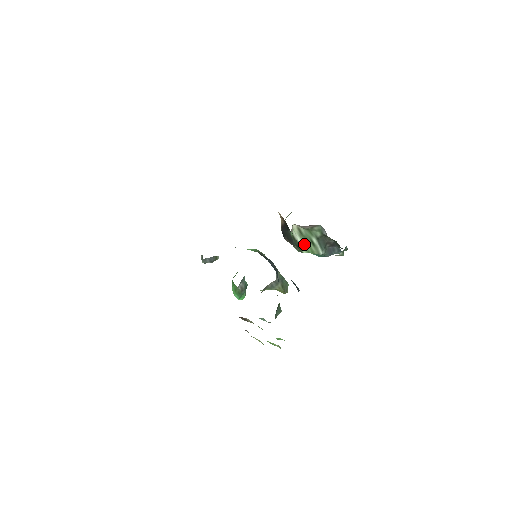
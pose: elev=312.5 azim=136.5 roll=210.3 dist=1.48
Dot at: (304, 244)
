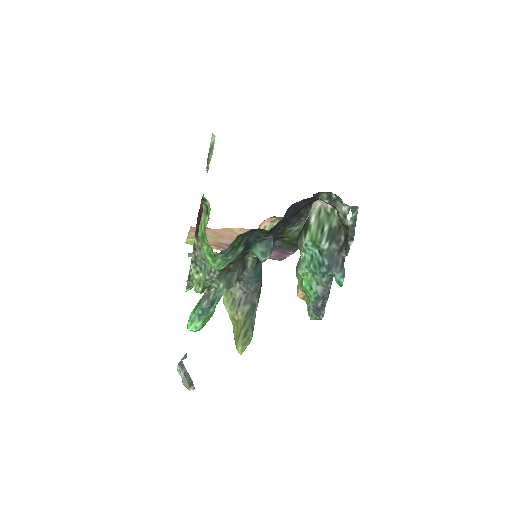
Dot at: (314, 228)
